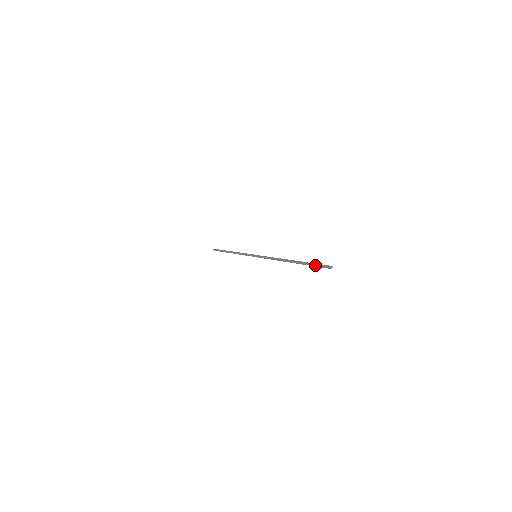
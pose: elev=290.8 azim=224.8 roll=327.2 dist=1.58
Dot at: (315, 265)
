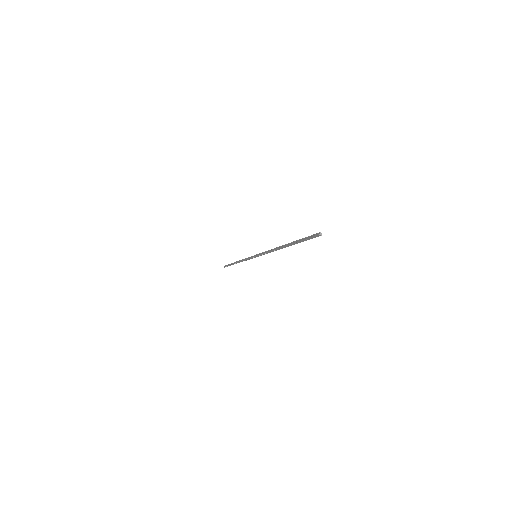
Dot at: (305, 239)
